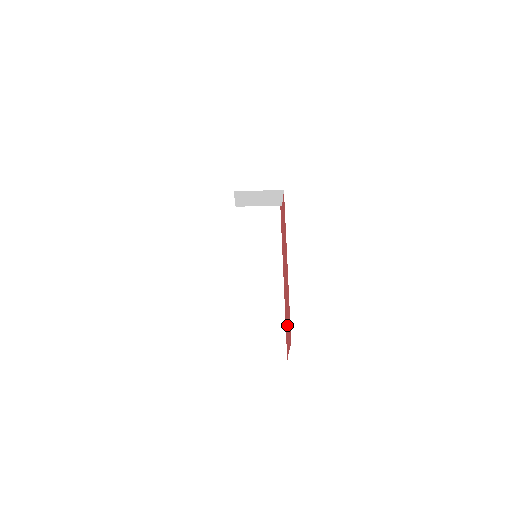
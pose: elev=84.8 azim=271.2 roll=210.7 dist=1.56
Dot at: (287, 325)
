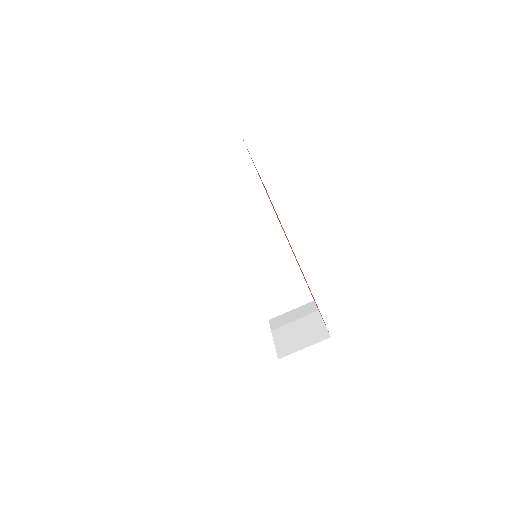
Dot at: occluded
